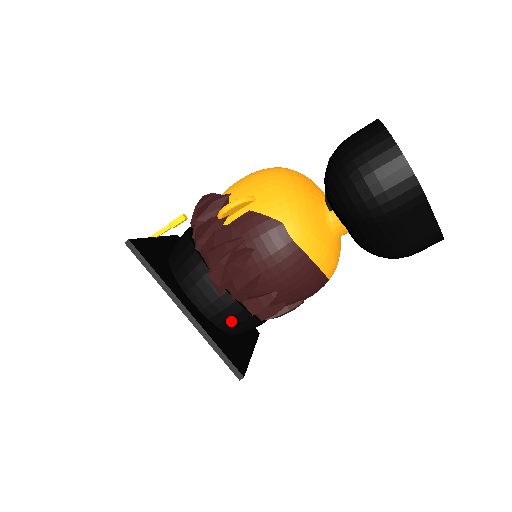
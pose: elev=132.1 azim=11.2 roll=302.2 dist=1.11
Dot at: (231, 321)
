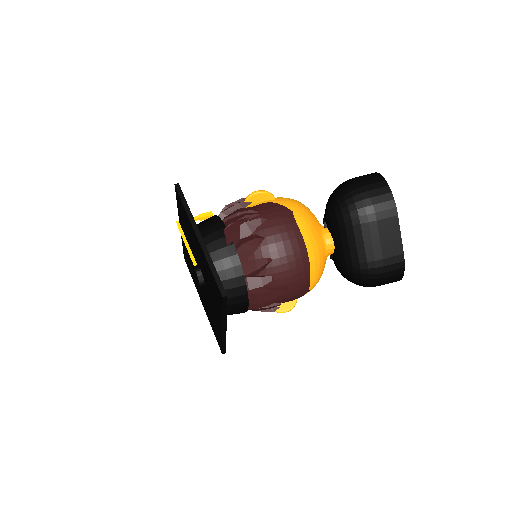
Dot at: (226, 273)
